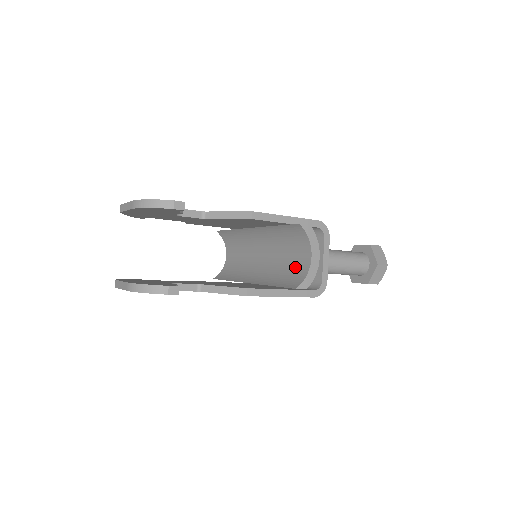
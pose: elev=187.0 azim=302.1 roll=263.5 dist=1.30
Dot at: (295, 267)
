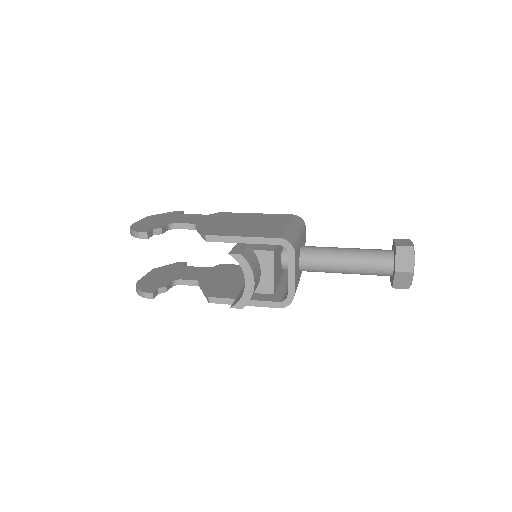
Dot at: occluded
